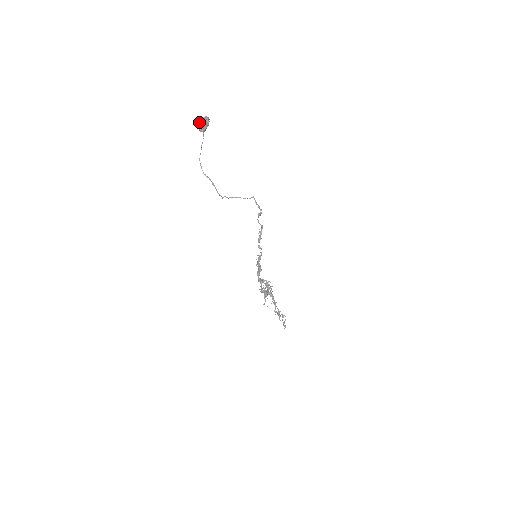
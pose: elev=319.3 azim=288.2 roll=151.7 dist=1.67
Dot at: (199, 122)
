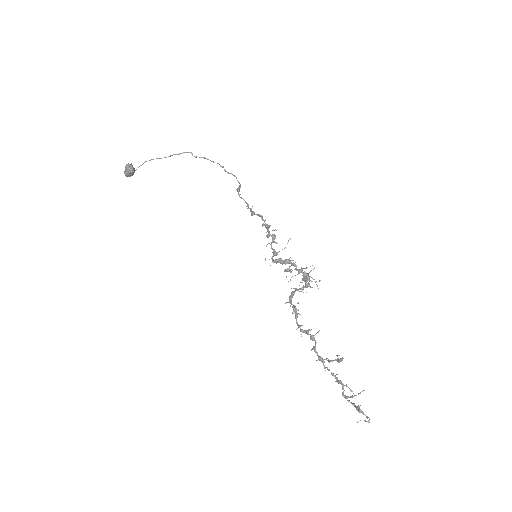
Dot at: occluded
